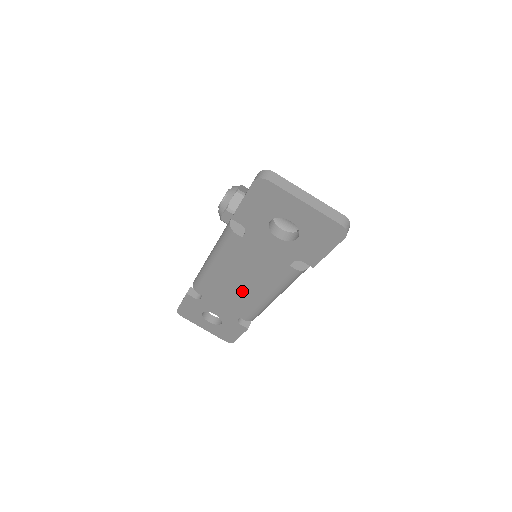
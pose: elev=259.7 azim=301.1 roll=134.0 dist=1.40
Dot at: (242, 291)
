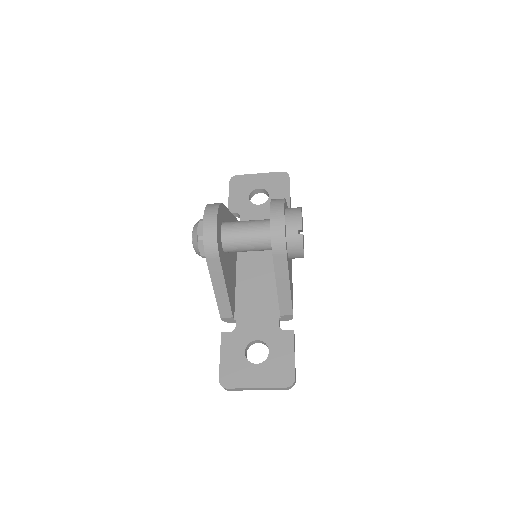
Dot at: occluded
